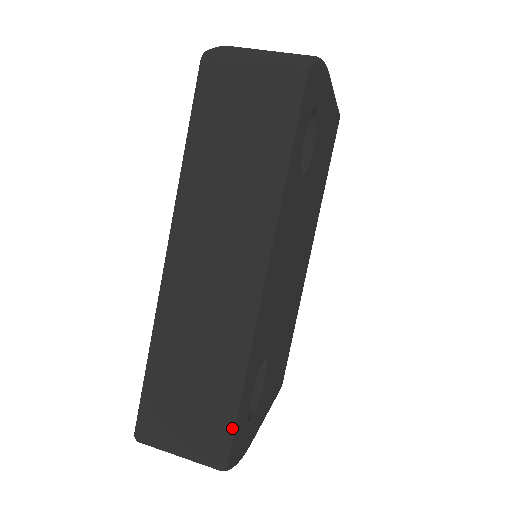
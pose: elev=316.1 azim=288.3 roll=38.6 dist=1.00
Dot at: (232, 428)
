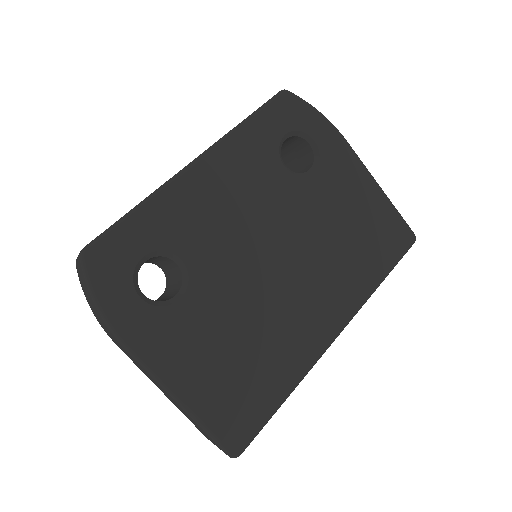
Dot at: (109, 229)
